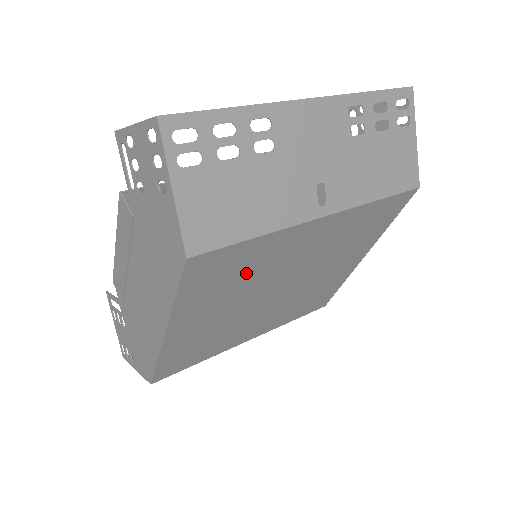
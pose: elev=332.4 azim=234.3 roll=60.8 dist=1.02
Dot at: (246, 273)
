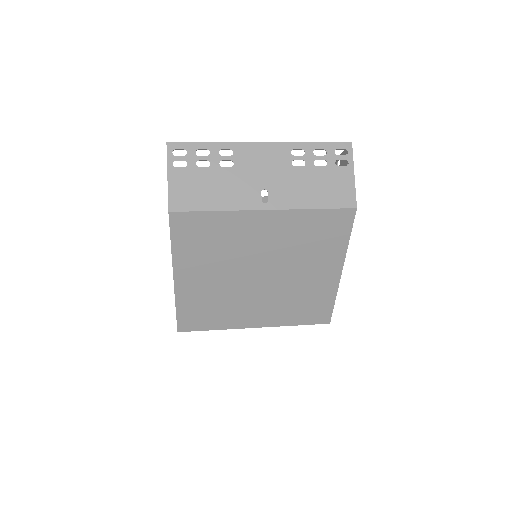
Dot at: (219, 242)
